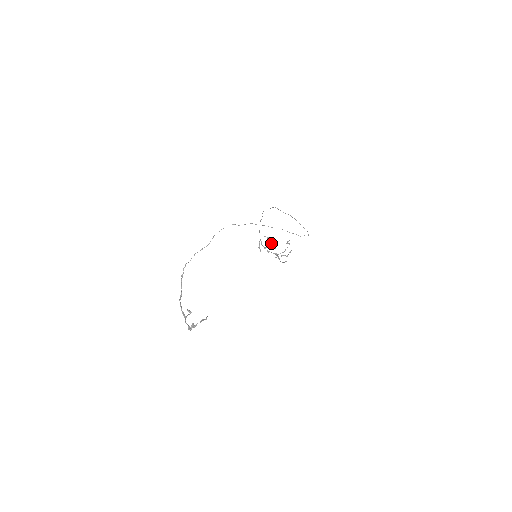
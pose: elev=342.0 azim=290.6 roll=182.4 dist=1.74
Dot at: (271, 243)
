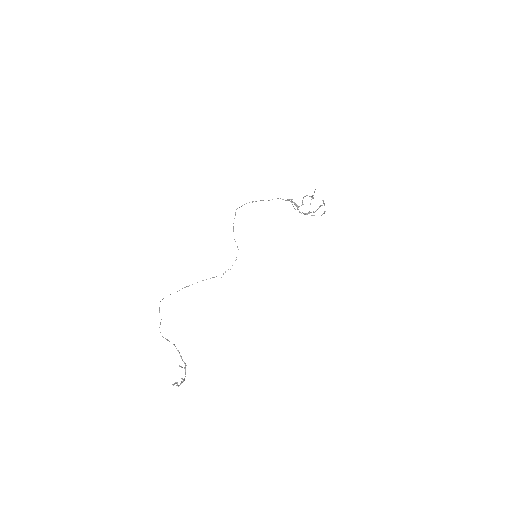
Dot at: (306, 195)
